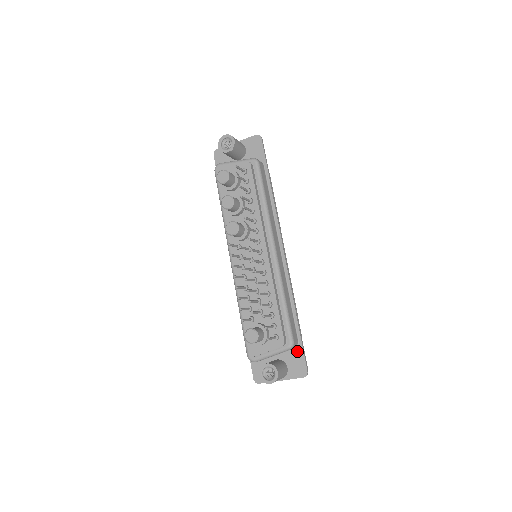
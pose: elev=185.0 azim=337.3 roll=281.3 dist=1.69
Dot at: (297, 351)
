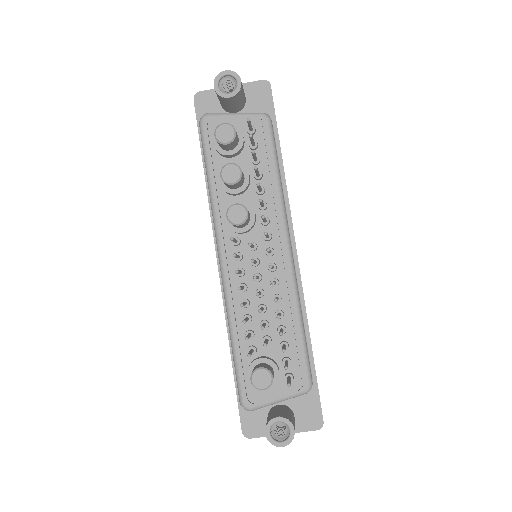
Dot at: (310, 393)
